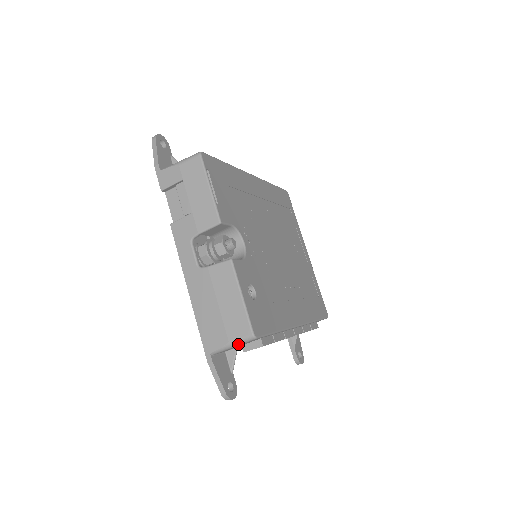
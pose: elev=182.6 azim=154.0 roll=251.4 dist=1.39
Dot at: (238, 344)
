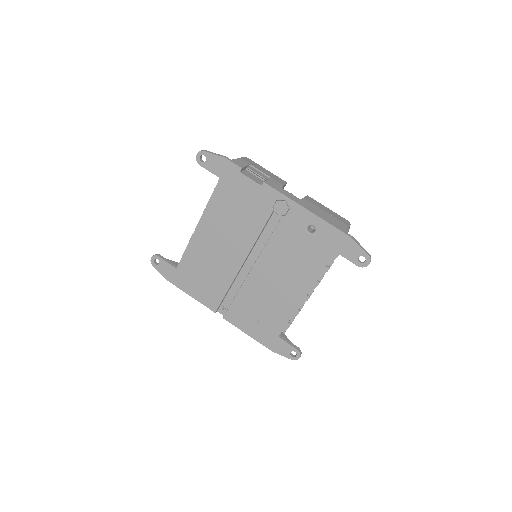
Dot at: (349, 228)
